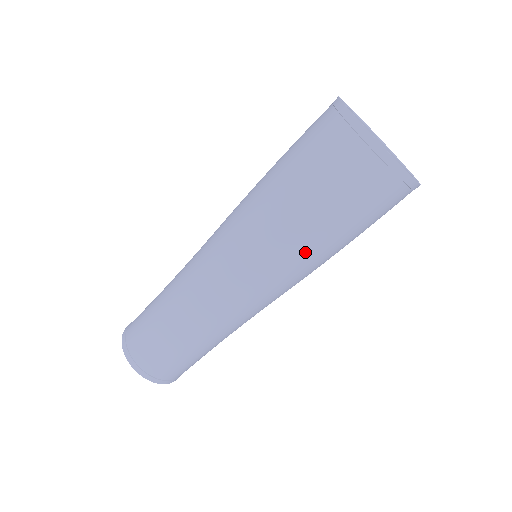
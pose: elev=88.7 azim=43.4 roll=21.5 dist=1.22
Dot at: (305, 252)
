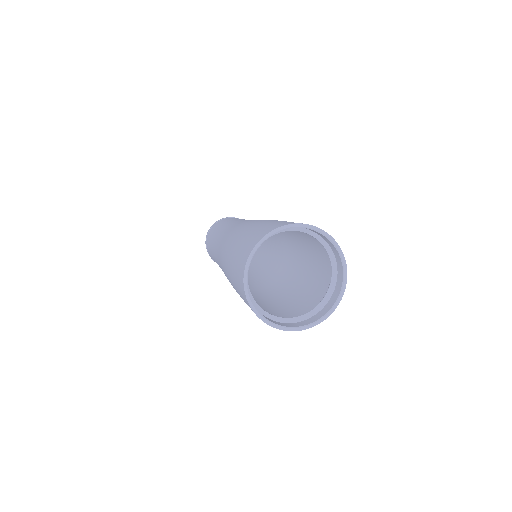
Dot at: occluded
